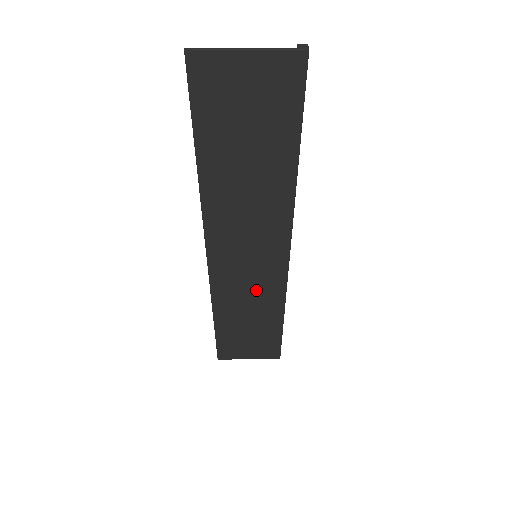
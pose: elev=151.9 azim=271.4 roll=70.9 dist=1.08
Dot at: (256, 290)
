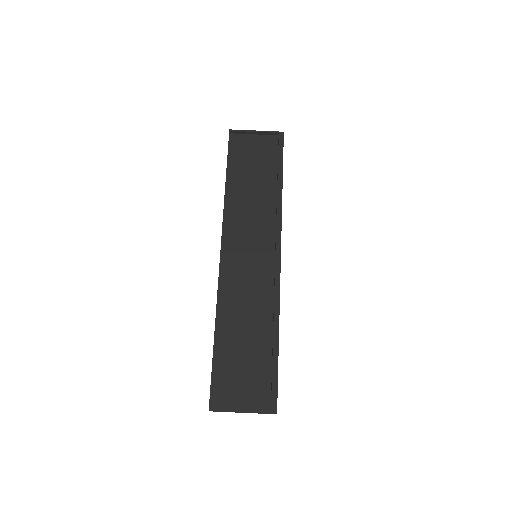
Dot at: (258, 222)
